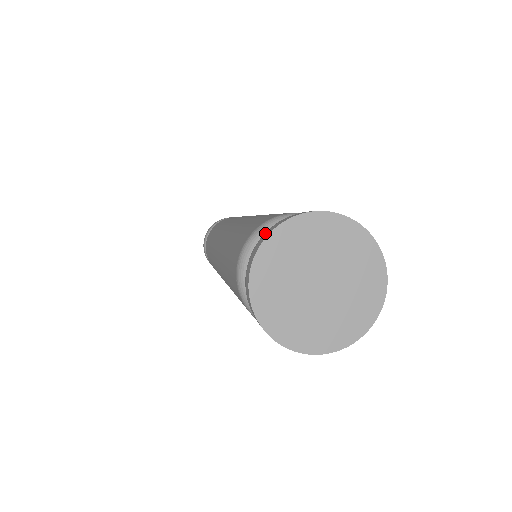
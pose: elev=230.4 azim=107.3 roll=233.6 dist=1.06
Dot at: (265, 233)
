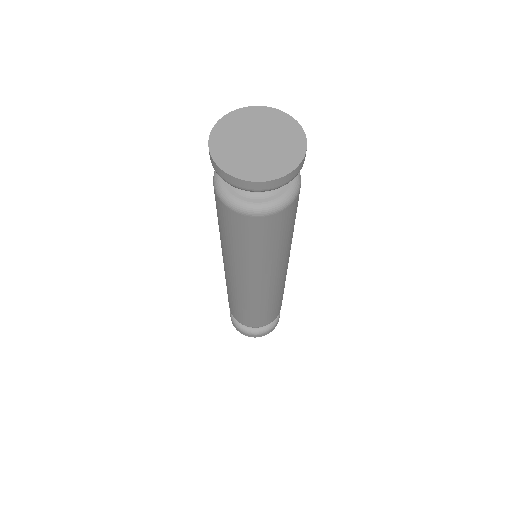
Dot at: occluded
